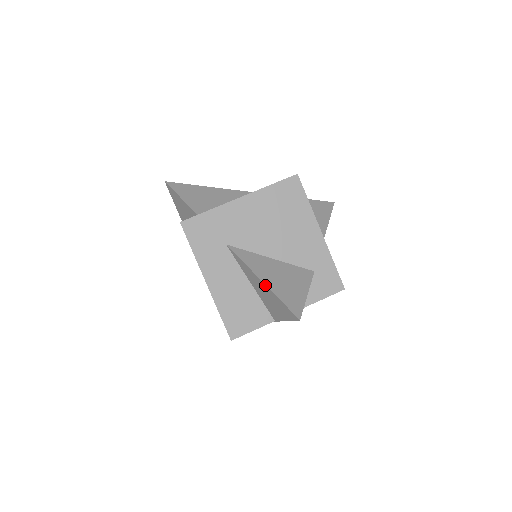
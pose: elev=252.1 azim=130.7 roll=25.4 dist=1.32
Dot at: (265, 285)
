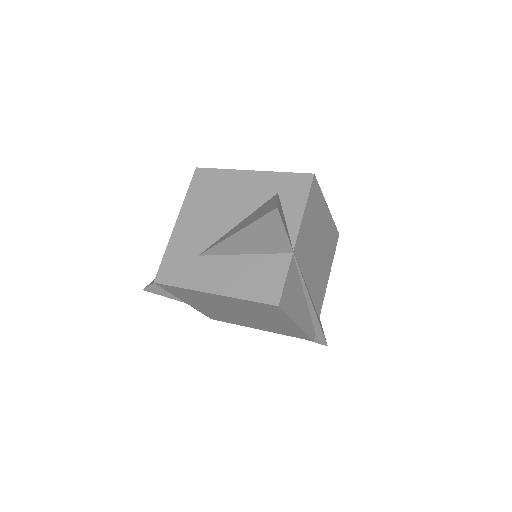
Dot at: (239, 232)
